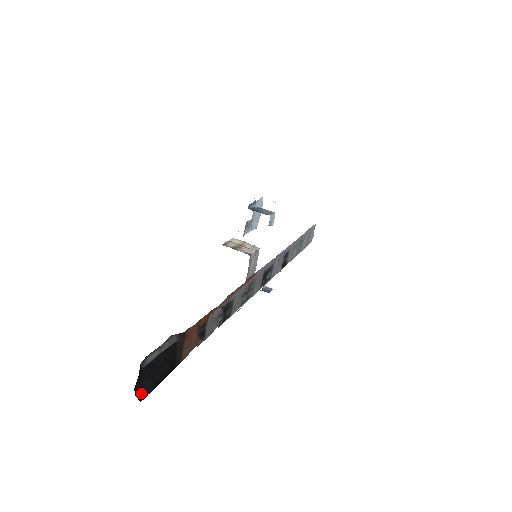
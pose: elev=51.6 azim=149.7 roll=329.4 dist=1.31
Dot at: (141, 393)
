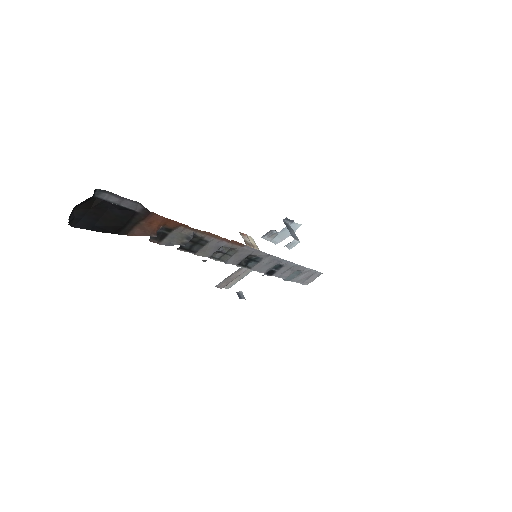
Dot at: (76, 219)
